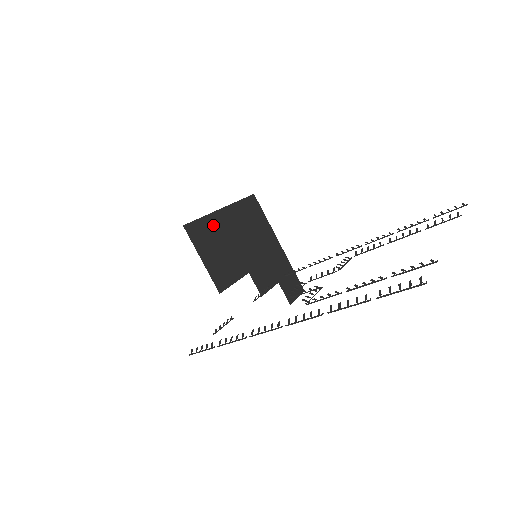
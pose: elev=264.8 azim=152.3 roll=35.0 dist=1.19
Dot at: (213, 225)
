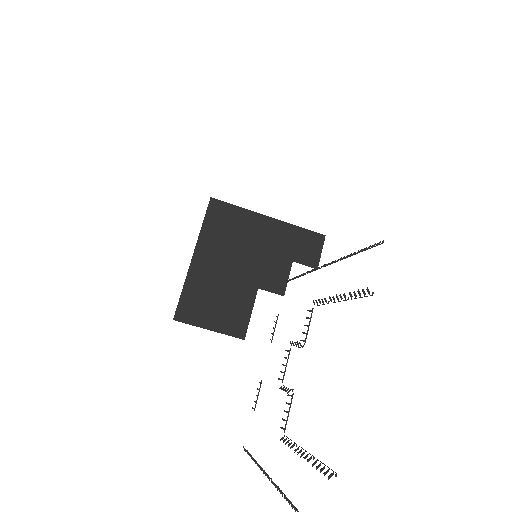
Dot at: (196, 285)
